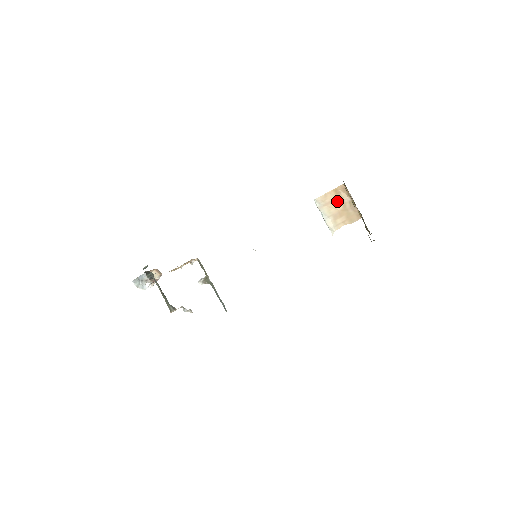
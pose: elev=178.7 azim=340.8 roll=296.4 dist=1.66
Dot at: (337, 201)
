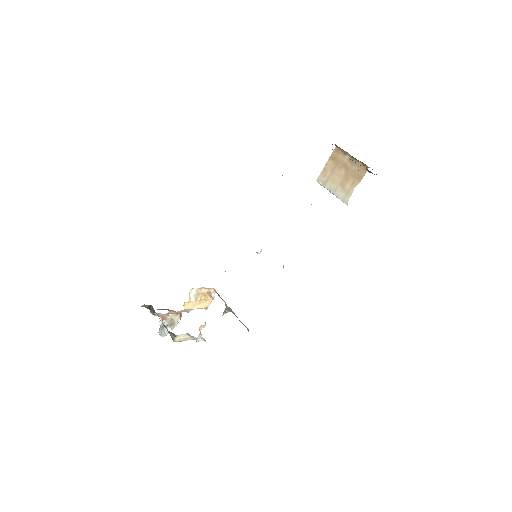
Dot at: (337, 167)
